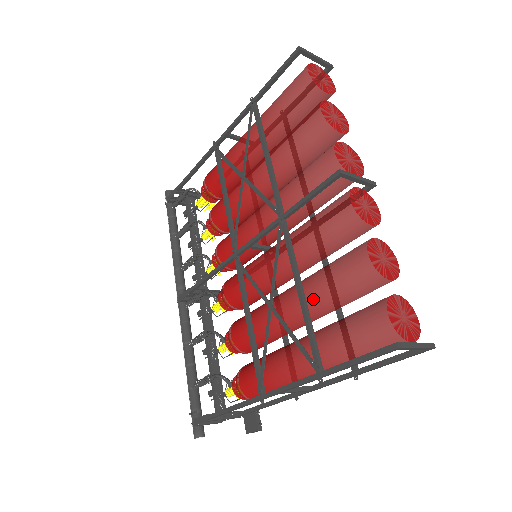
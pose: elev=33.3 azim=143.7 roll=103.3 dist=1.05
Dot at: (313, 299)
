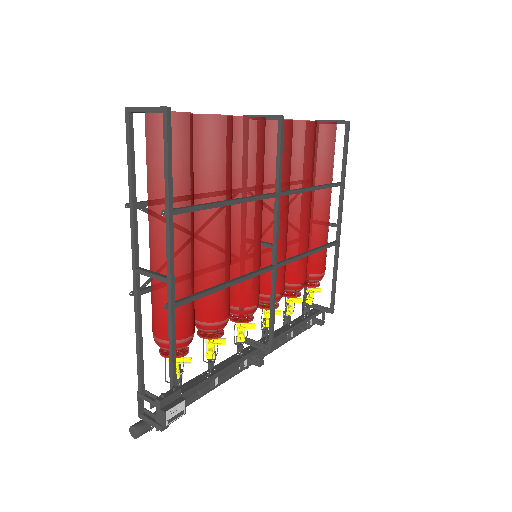
Dot at: occluded
